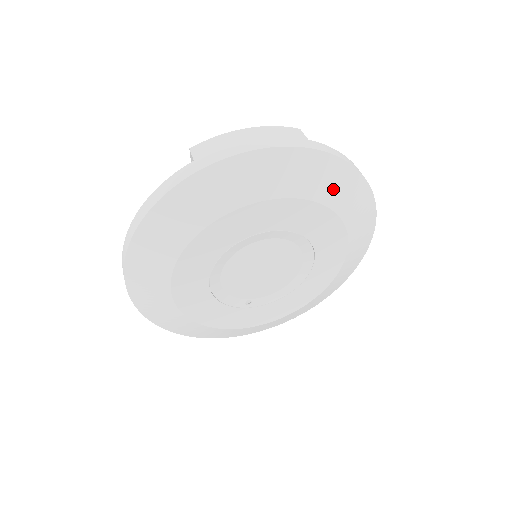
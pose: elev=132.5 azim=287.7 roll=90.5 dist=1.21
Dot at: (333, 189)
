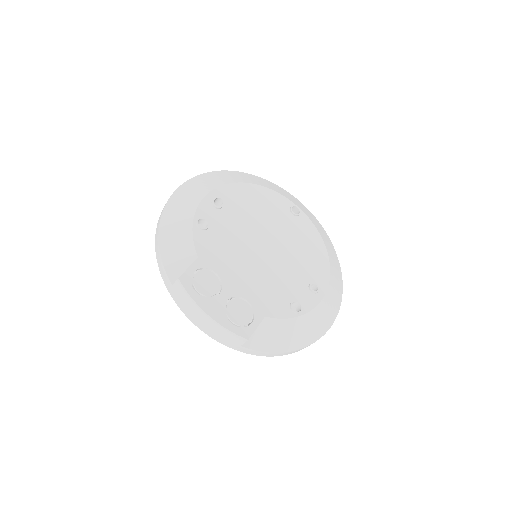
Dot at: occluded
